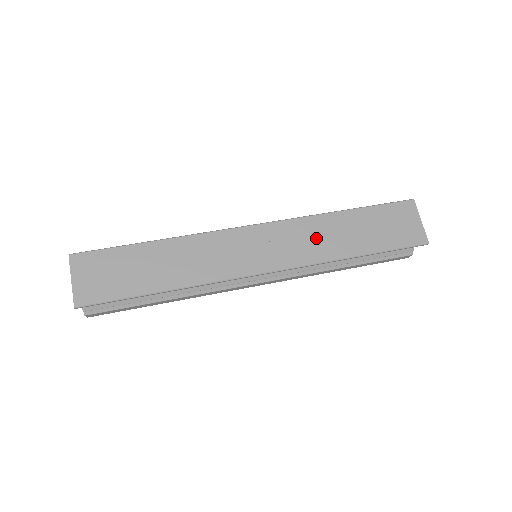
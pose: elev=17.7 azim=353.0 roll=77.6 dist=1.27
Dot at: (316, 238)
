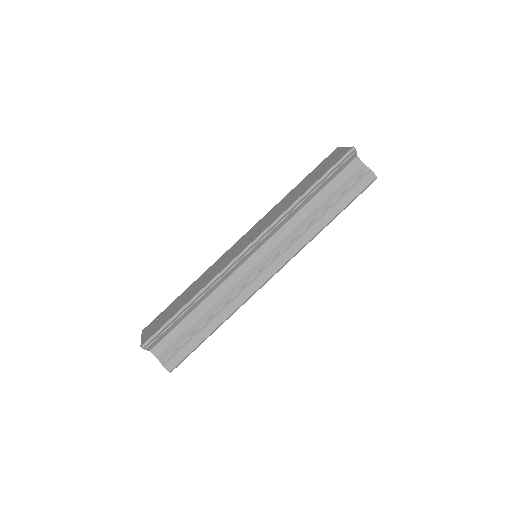
Dot at: (277, 210)
